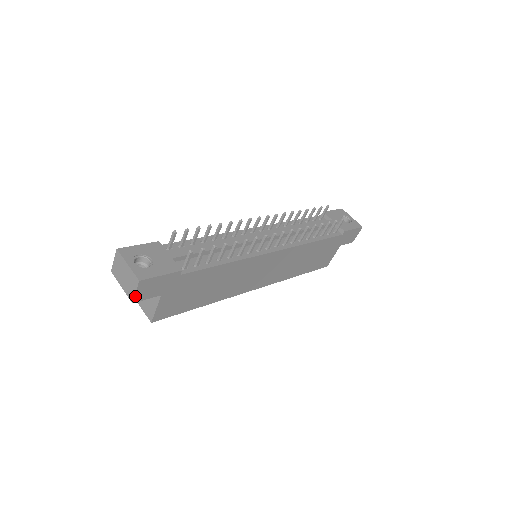
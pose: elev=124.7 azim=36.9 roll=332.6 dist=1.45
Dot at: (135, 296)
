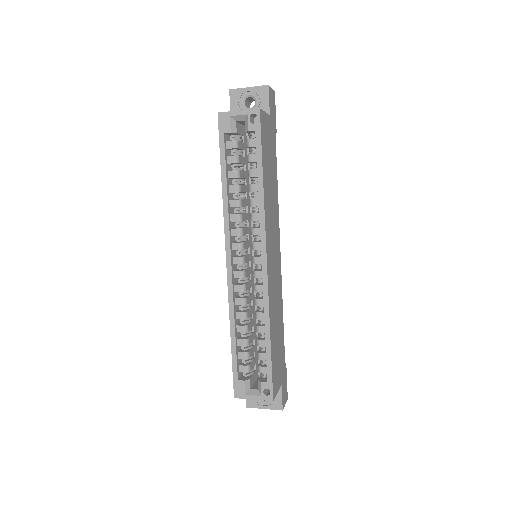
Dot at: (270, 88)
